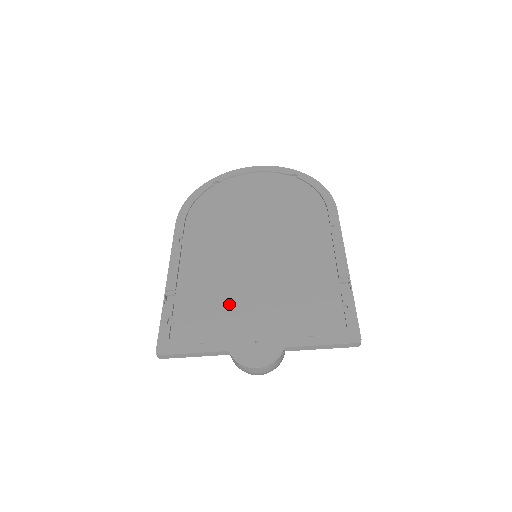
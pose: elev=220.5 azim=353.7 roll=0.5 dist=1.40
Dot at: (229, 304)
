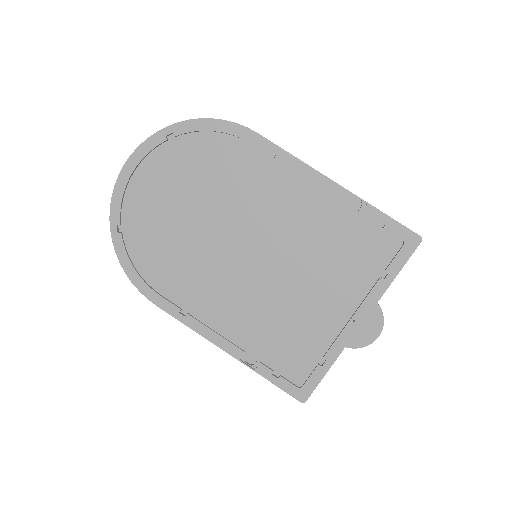
Dot at: (296, 317)
